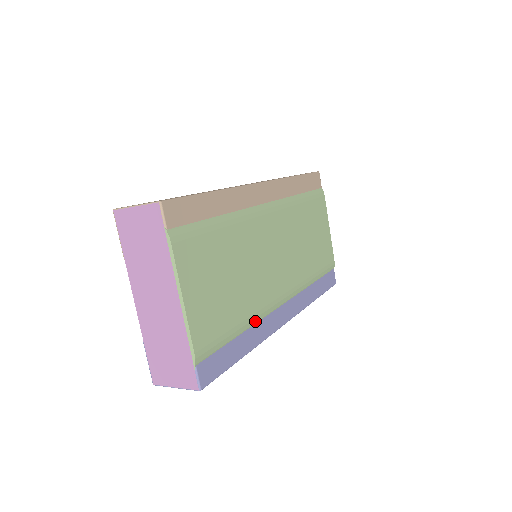
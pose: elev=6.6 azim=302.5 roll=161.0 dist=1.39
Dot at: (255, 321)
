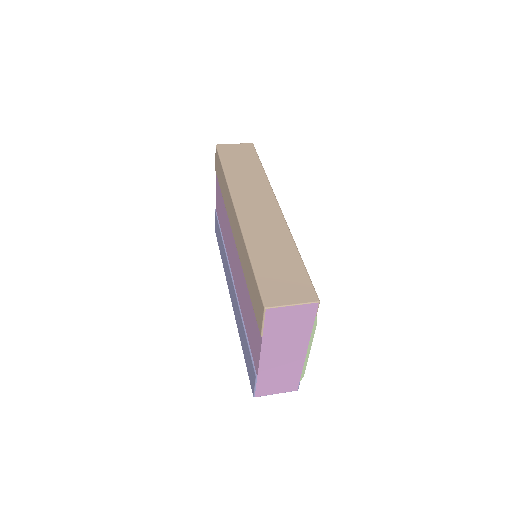
Dot at: occluded
